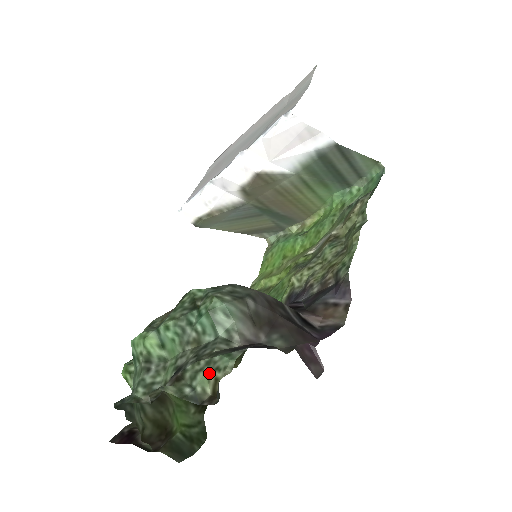
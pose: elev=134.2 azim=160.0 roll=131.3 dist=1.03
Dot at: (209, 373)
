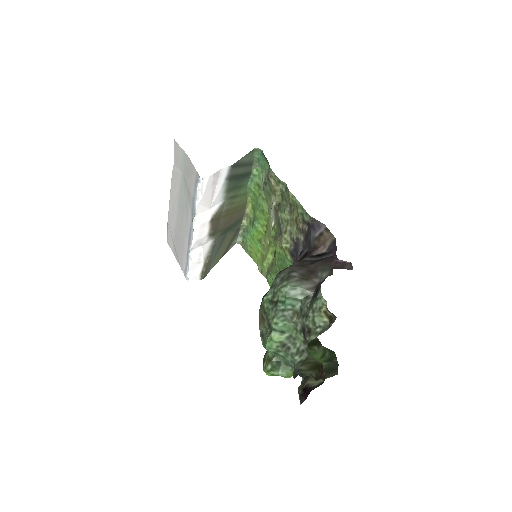
Dot at: (319, 314)
